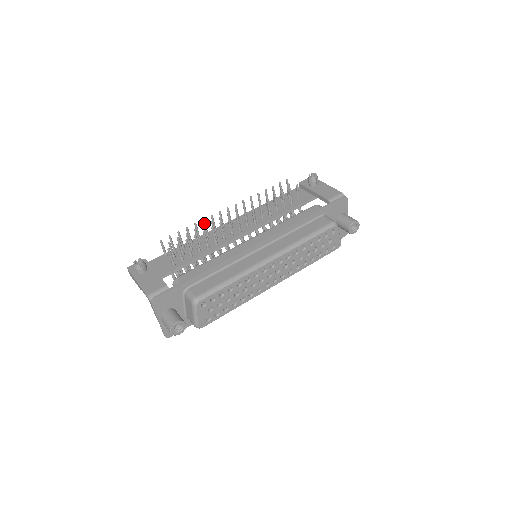
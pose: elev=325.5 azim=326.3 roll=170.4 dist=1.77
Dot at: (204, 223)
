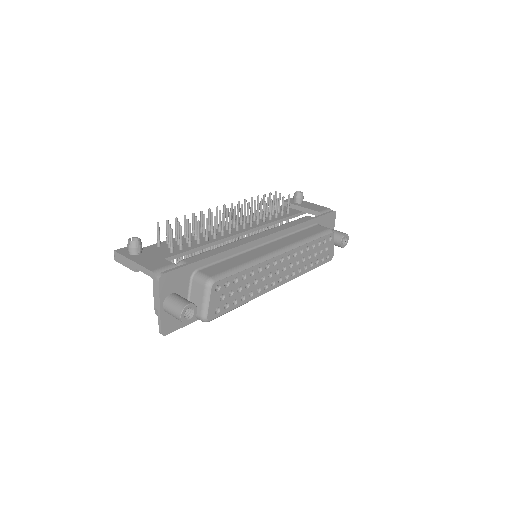
Dot at: (201, 215)
